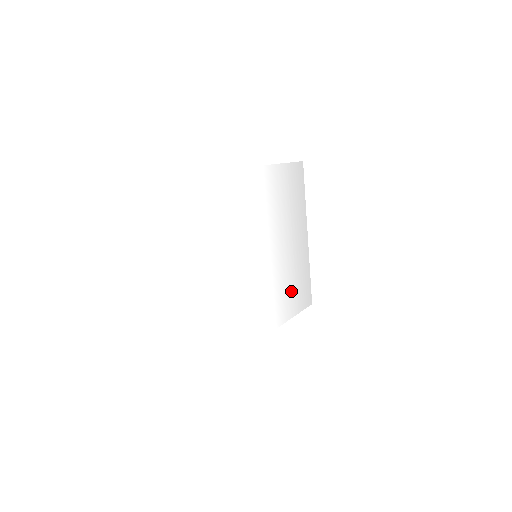
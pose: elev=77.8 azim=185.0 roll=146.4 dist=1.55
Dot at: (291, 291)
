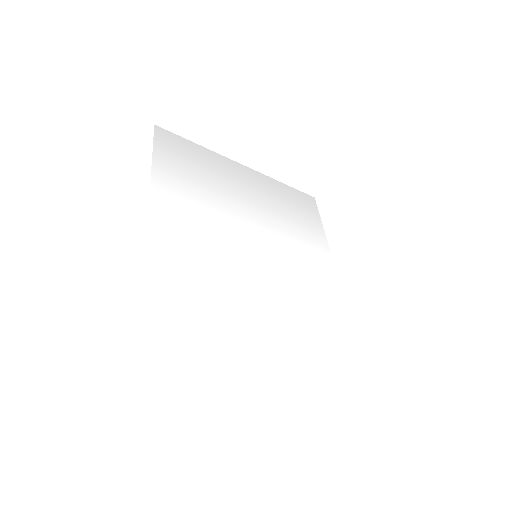
Dot at: (298, 221)
